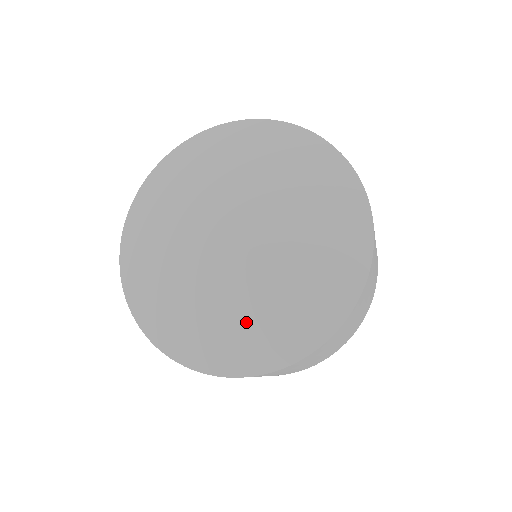
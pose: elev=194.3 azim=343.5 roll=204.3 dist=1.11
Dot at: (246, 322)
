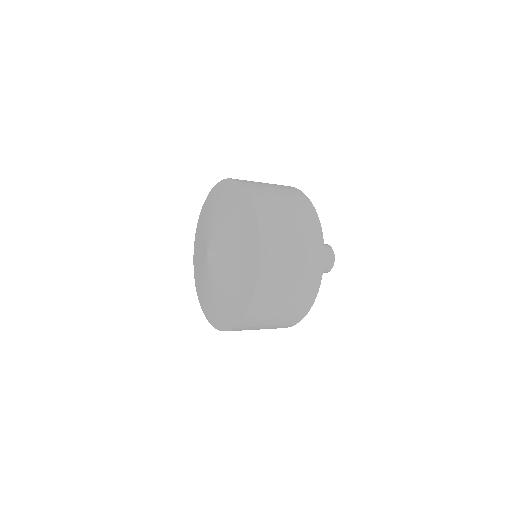
Dot at: (223, 301)
